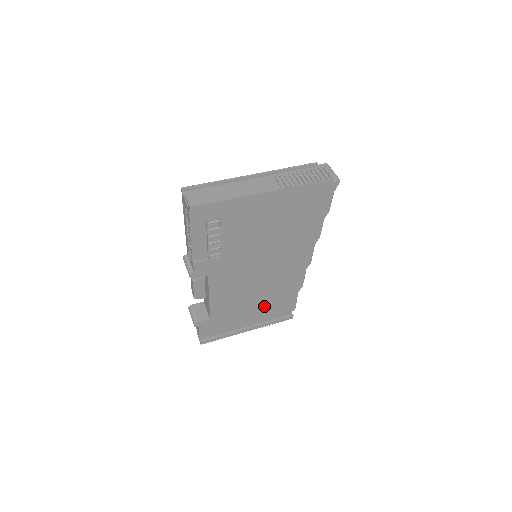
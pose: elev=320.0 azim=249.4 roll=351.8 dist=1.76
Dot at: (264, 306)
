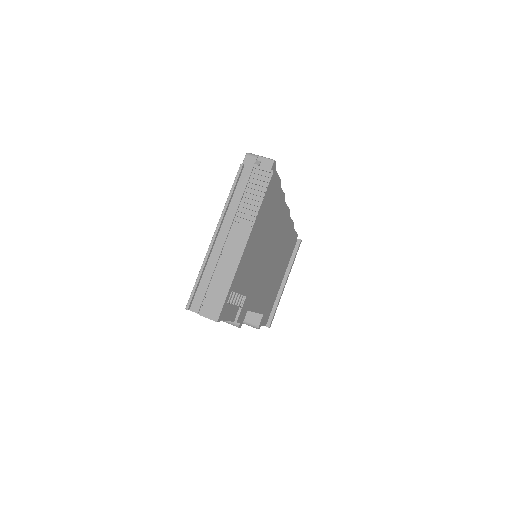
Dot at: (283, 263)
